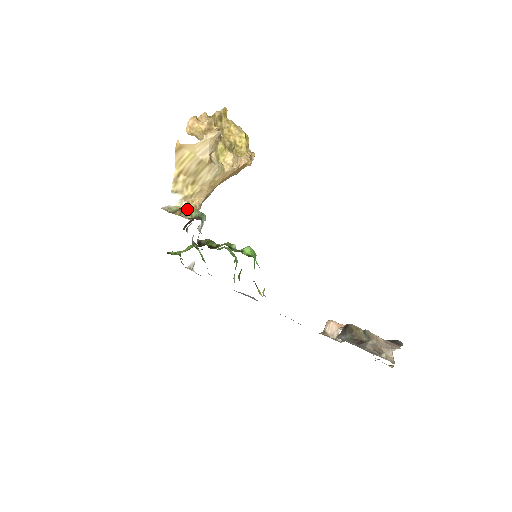
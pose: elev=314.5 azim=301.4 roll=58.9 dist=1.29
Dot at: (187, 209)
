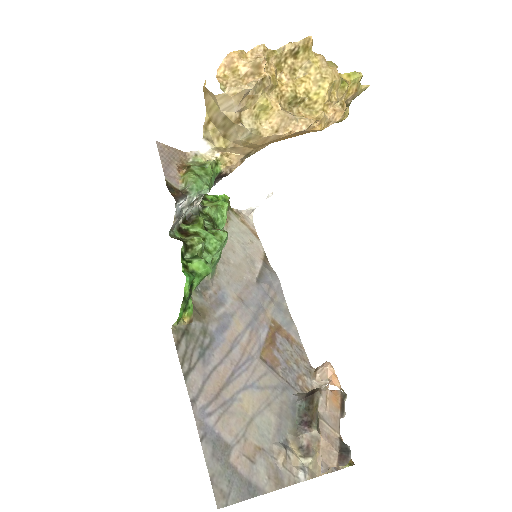
Dot at: (190, 172)
